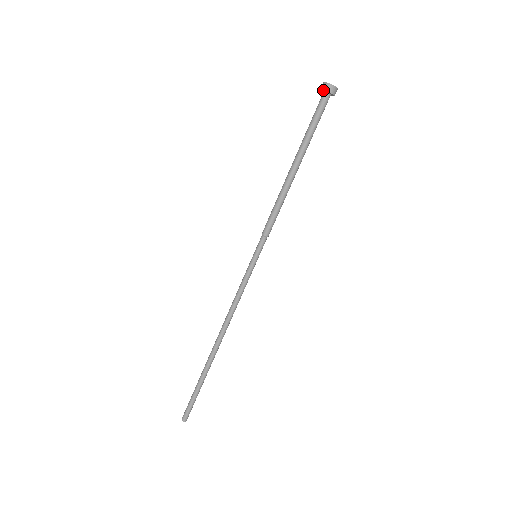
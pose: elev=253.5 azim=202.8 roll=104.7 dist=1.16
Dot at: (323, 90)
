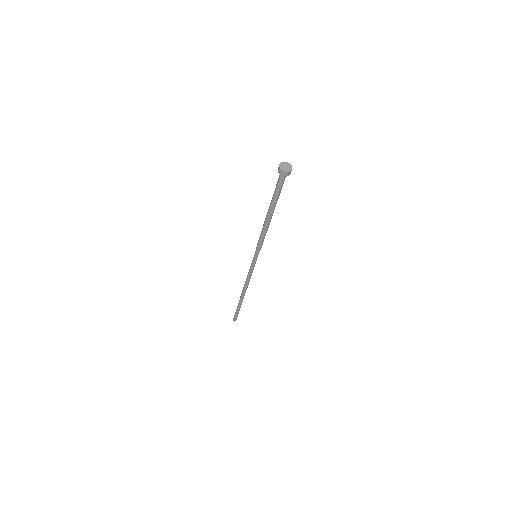
Dot at: occluded
